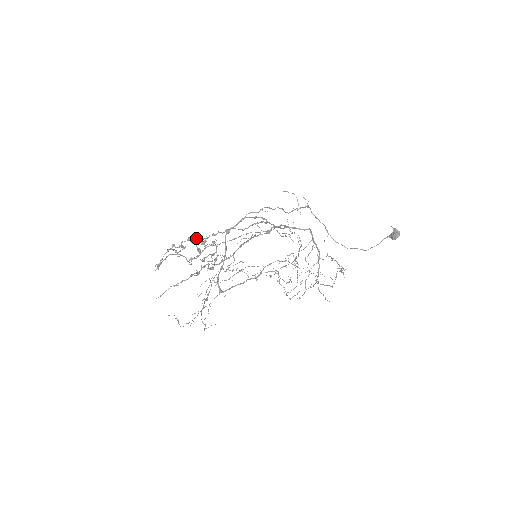
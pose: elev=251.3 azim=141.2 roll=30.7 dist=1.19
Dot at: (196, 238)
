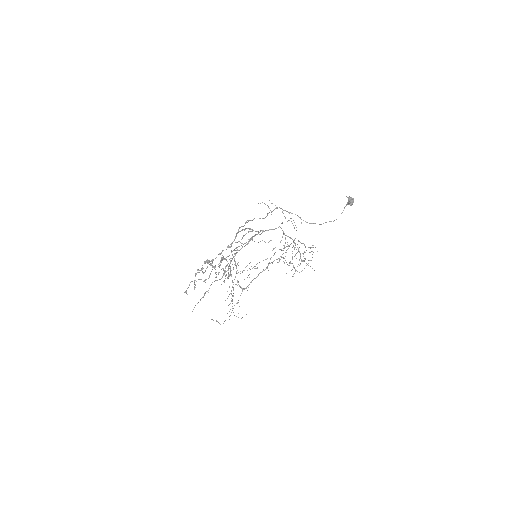
Dot at: (207, 262)
